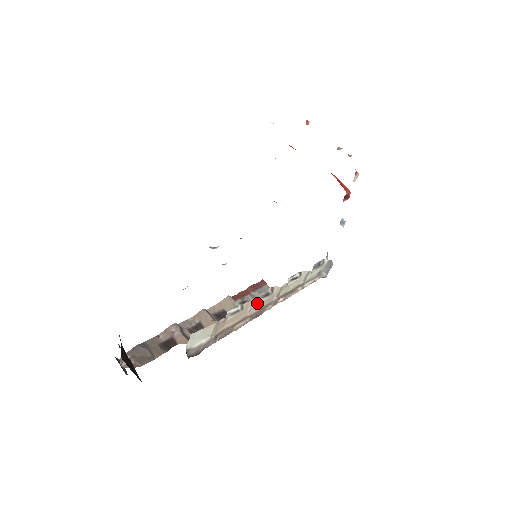
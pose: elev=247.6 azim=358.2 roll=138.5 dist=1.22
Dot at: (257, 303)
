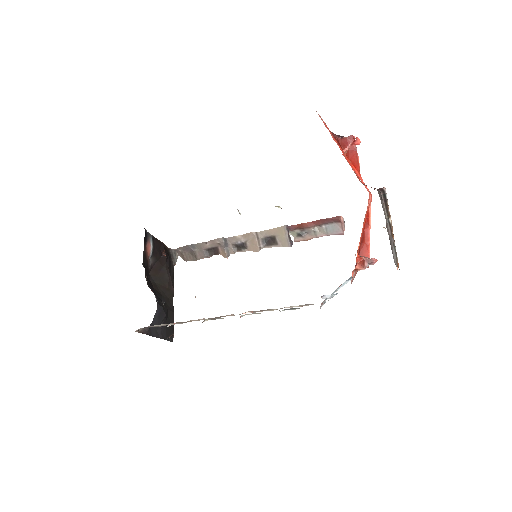
Dot at: occluded
